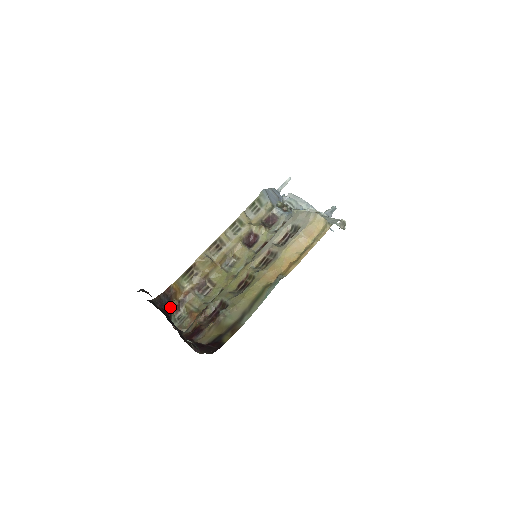
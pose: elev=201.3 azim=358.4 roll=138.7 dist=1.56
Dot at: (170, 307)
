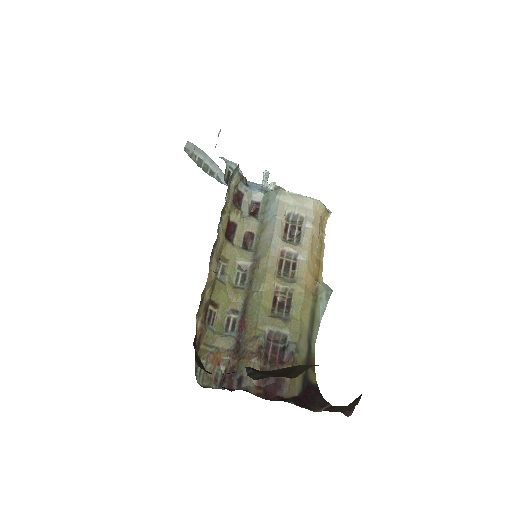
Dot at: occluded
